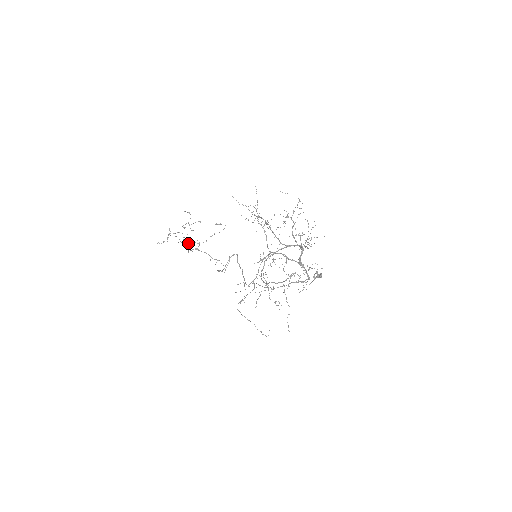
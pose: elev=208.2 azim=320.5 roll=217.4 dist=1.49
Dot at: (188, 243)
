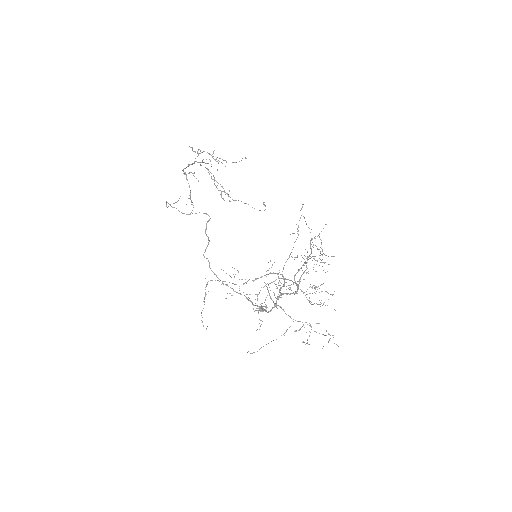
Dot at: (215, 180)
